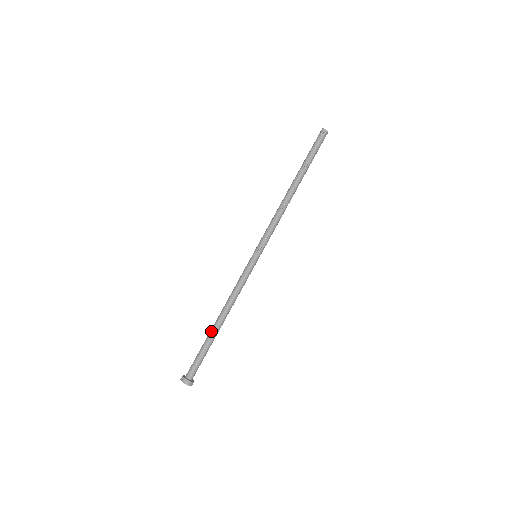
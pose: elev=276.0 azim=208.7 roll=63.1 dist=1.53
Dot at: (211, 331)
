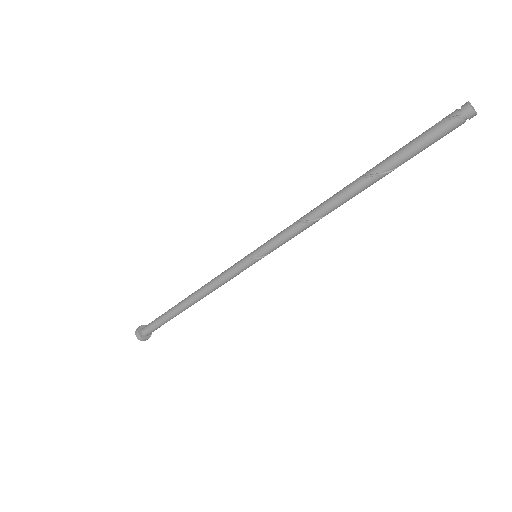
Dot at: (178, 311)
